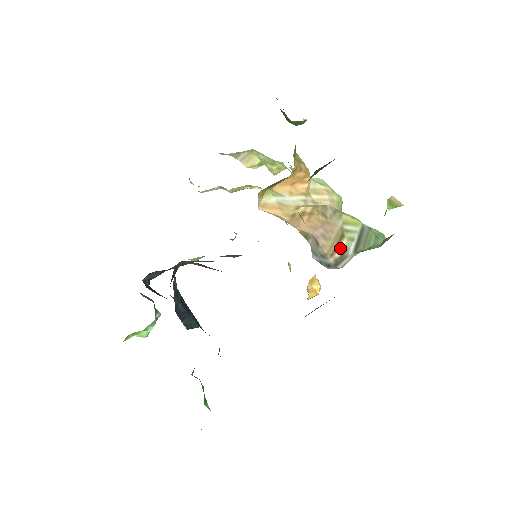
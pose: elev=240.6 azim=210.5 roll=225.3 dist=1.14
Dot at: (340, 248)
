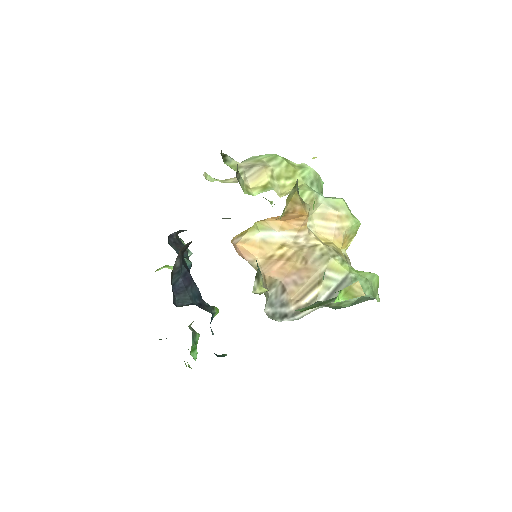
Dot at: (310, 295)
